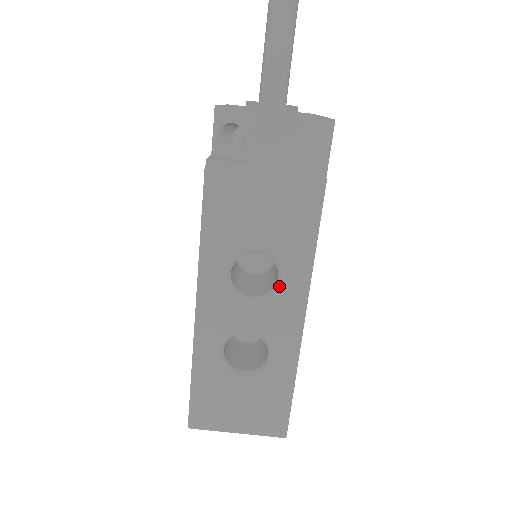
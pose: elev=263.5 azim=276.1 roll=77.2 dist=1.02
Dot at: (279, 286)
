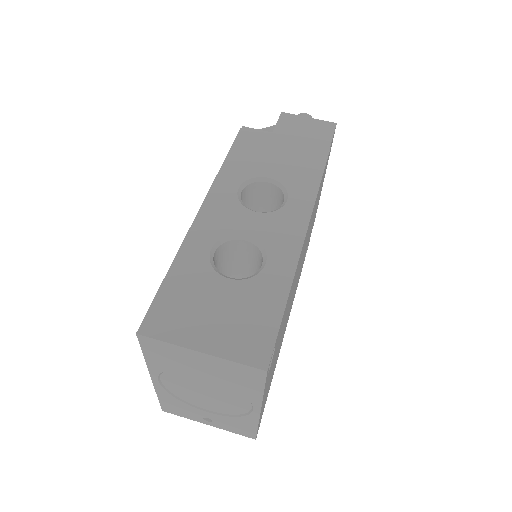
Dot at: (284, 204)
